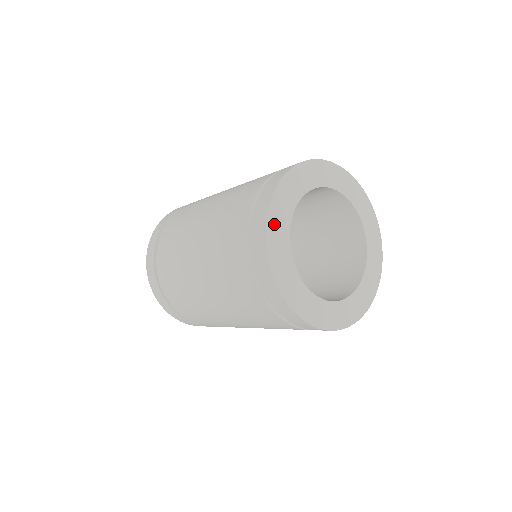
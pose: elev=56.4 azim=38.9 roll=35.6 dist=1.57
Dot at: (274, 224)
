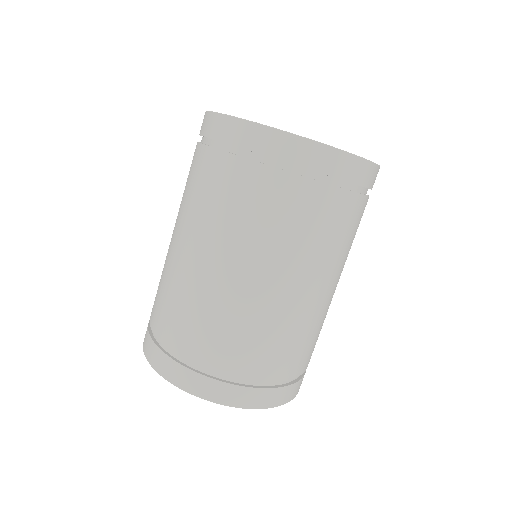
Dot at: occluded
